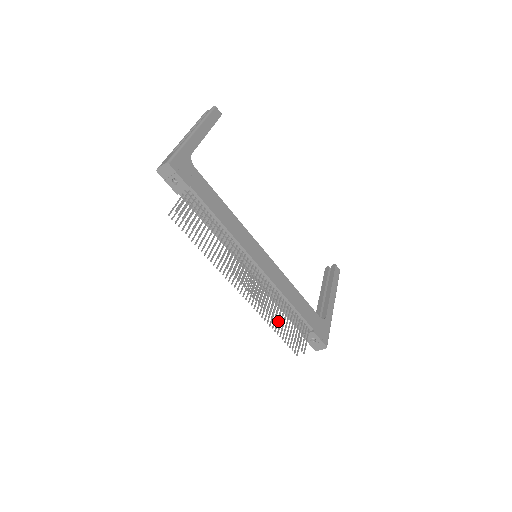
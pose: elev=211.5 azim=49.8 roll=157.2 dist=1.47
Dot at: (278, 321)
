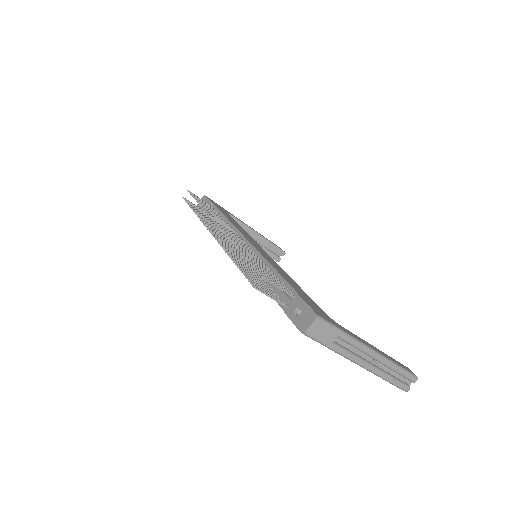
Dot at: (247, 269)
